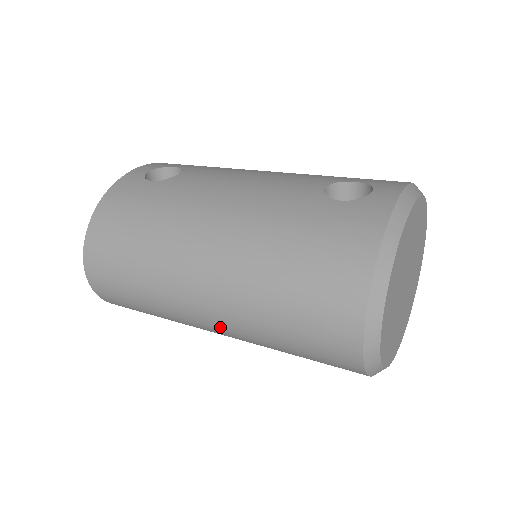
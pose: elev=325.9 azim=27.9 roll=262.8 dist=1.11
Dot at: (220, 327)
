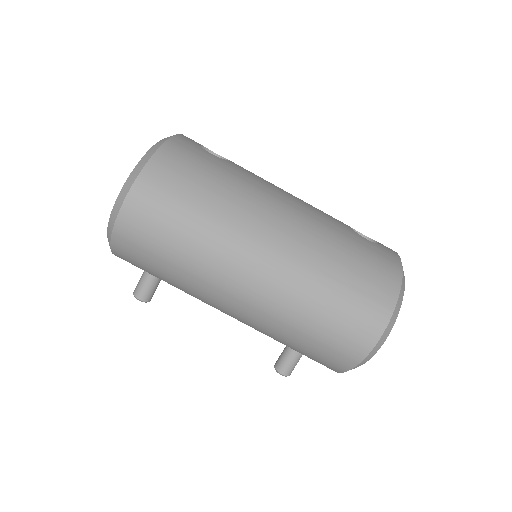
Dot at: (254, 297)
